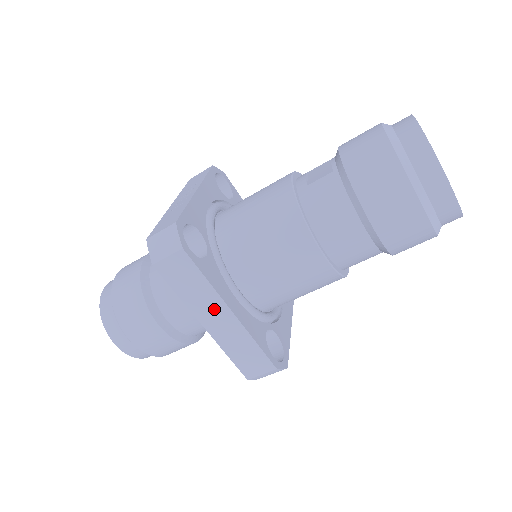
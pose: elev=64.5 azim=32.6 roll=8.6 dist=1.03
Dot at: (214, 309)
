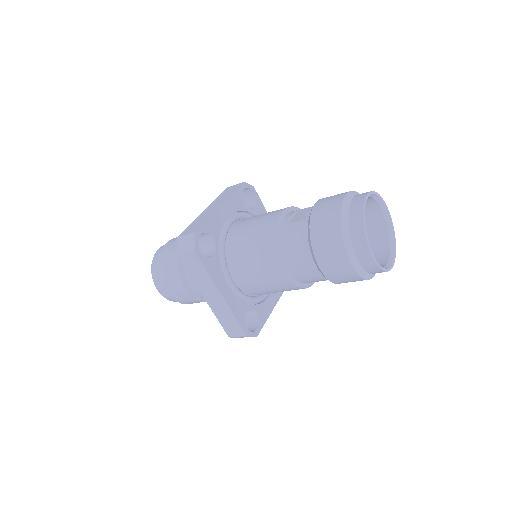
Dot at: (211, 290)
